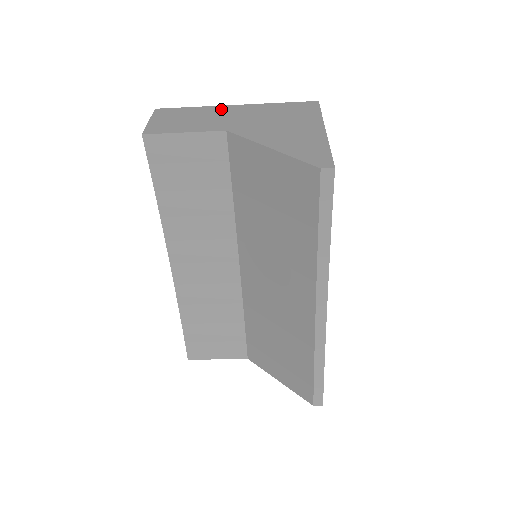
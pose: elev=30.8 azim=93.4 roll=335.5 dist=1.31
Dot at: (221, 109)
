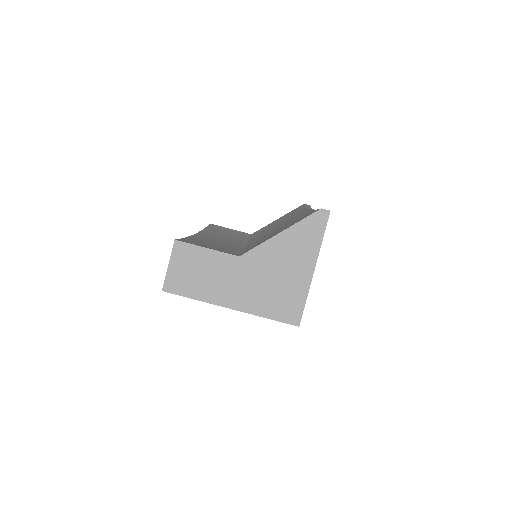
Dot at: occluded
